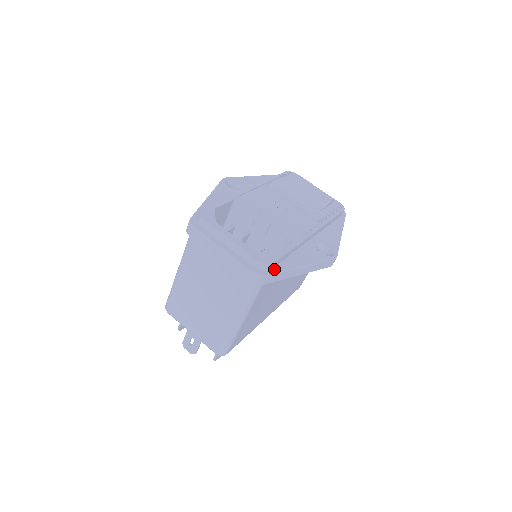
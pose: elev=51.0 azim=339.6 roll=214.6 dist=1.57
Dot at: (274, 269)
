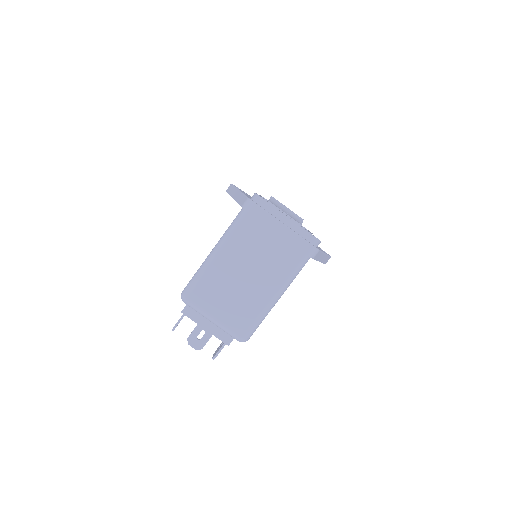
Dot at: occluded
